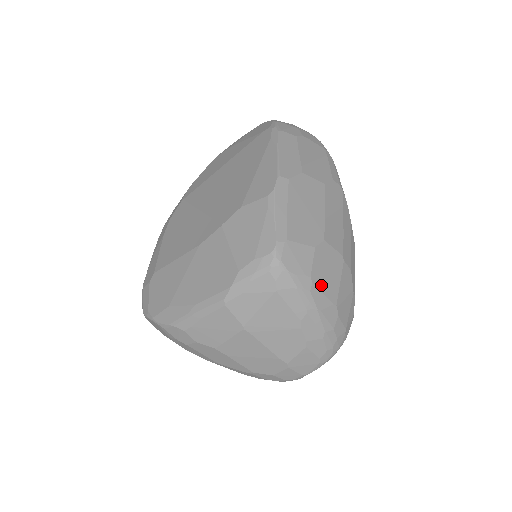
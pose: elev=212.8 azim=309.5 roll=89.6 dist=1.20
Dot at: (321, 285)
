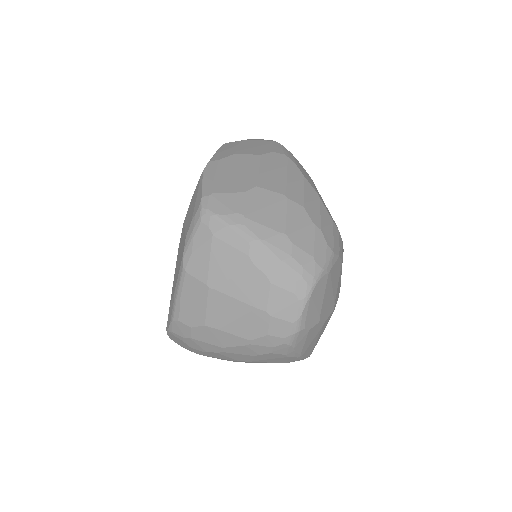
Dot at: (258, 219)
